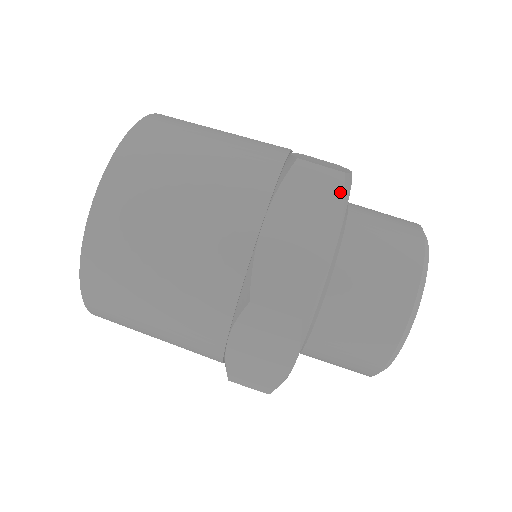
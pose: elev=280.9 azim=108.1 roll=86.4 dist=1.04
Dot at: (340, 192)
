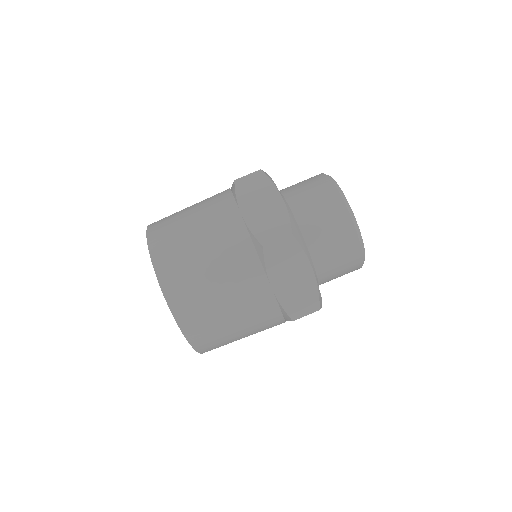
Dot at: (265, 177)
